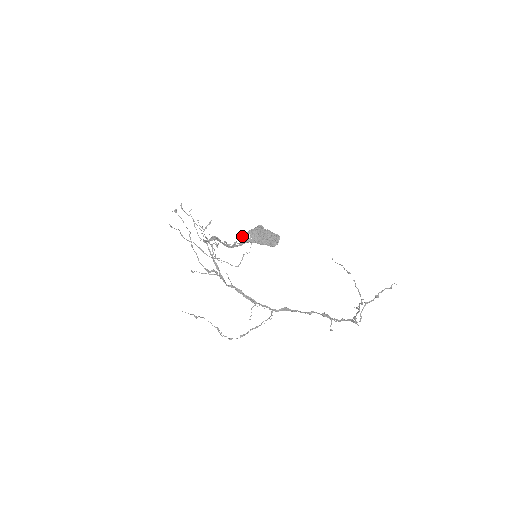
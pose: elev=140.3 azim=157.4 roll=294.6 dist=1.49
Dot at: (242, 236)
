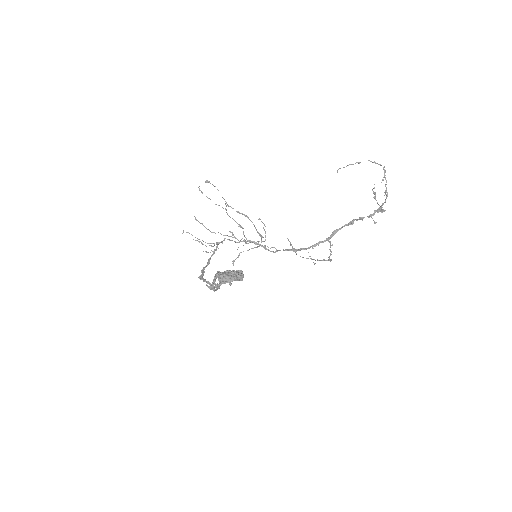
Dot at: (212, 282)
